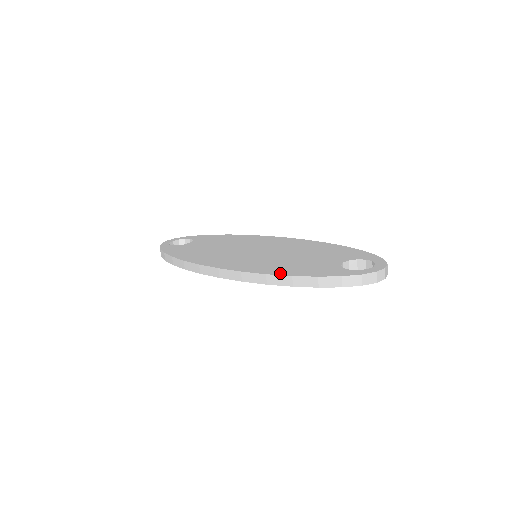
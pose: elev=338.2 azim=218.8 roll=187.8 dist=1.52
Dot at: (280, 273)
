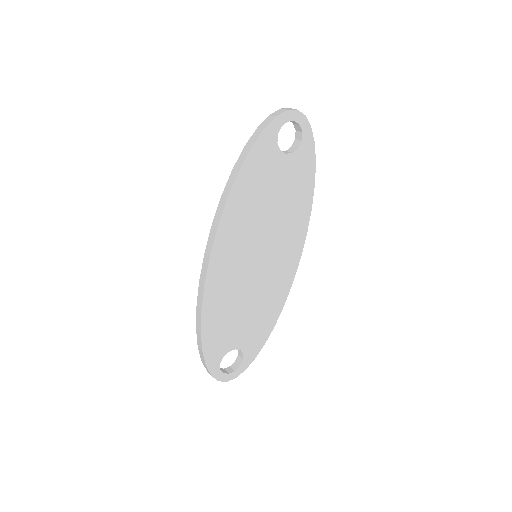
Dot at: occluded
